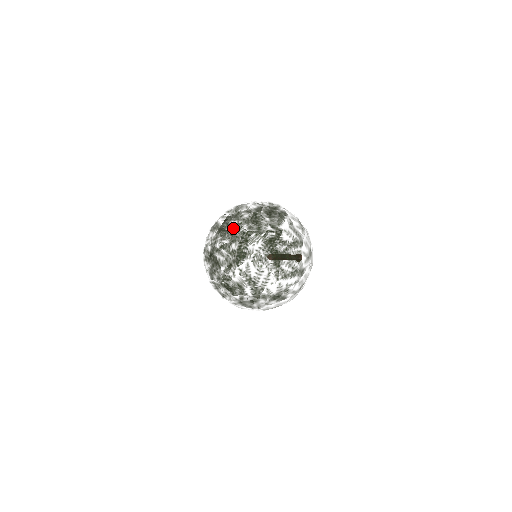
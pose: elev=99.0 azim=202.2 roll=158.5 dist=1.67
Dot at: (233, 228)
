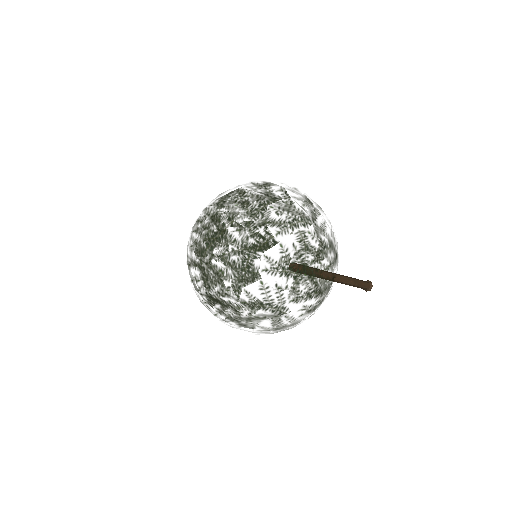
Dot at: (225, 206)
